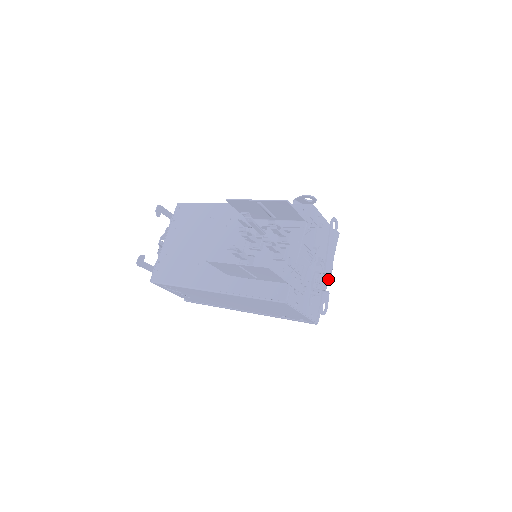
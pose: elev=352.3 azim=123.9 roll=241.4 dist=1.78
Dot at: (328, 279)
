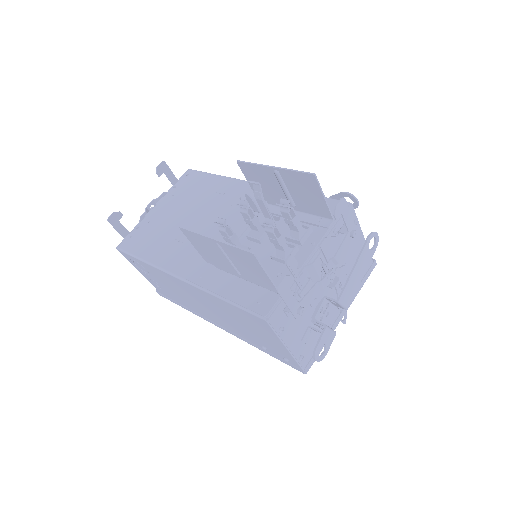
Dot at: (341, 318)
